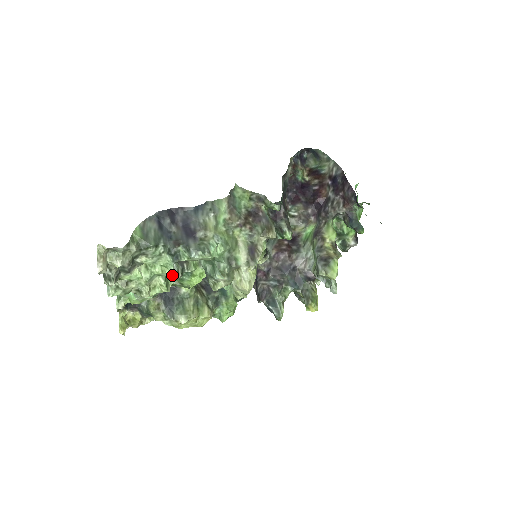
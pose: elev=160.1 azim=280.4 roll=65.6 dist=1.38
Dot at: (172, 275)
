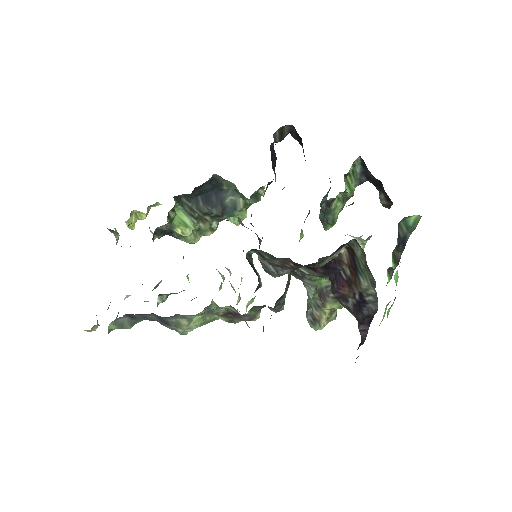
Dot at: occluded
